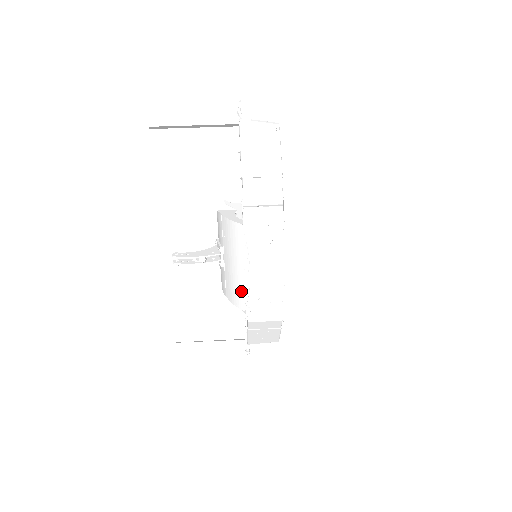
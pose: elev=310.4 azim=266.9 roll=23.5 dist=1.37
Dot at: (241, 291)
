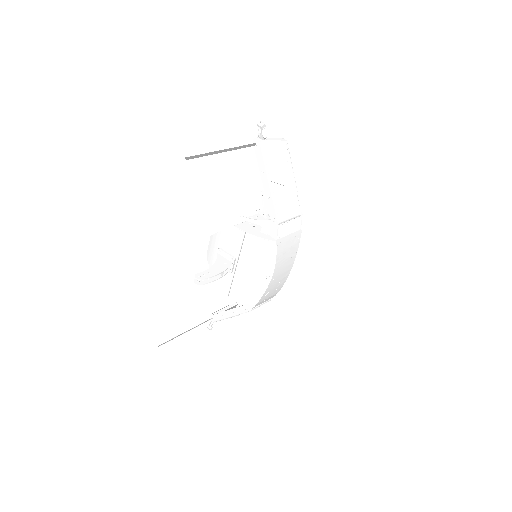
Dot at: (256, 291)
